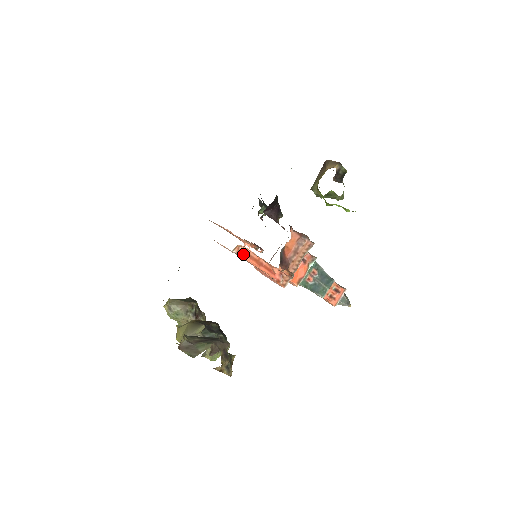
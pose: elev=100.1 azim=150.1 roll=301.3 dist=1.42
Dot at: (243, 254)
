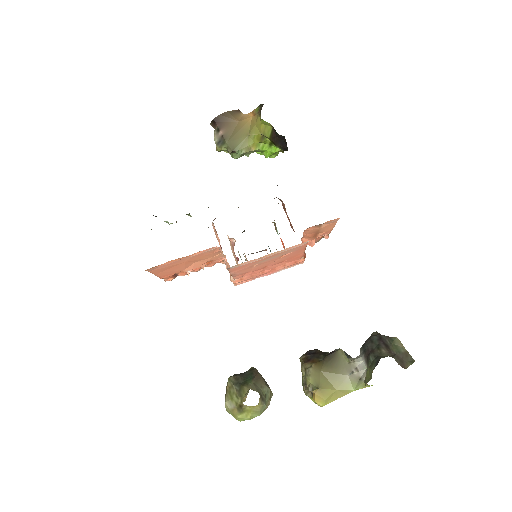
Dot at: occluded
